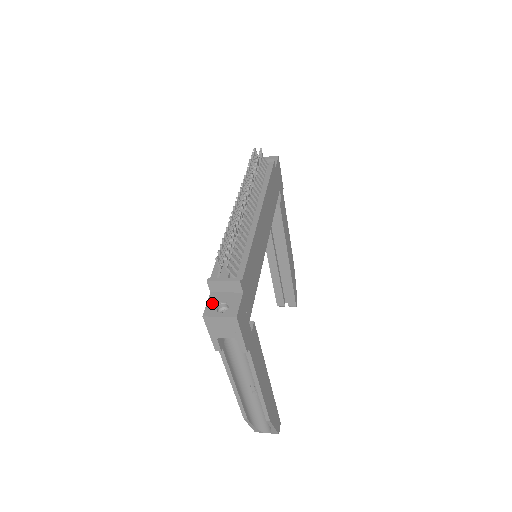
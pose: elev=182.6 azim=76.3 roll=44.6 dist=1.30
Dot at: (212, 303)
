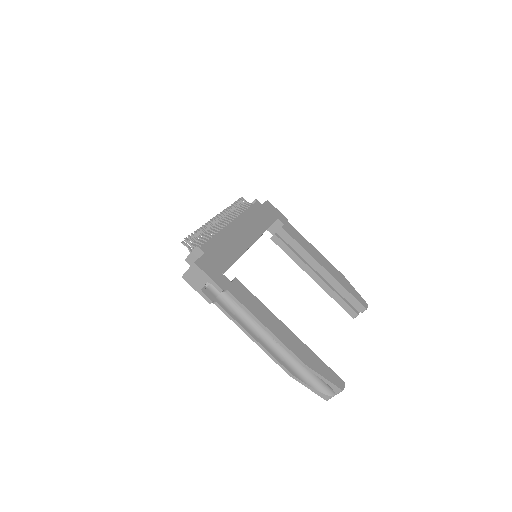
Dot at: occluded
